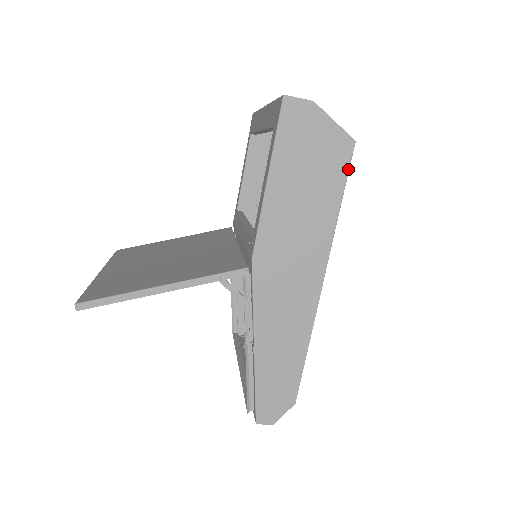
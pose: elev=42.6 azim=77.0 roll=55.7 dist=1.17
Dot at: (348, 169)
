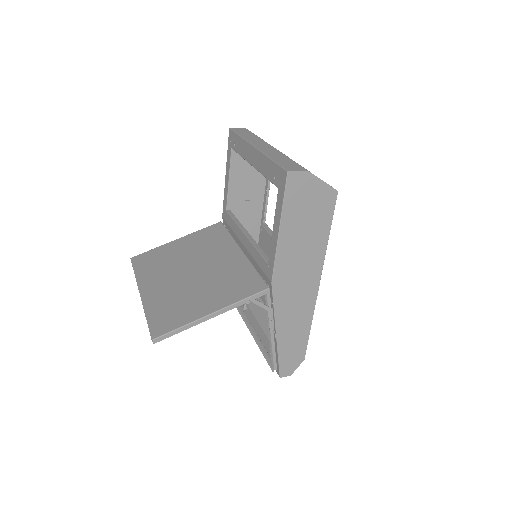
Dot at: occluded
